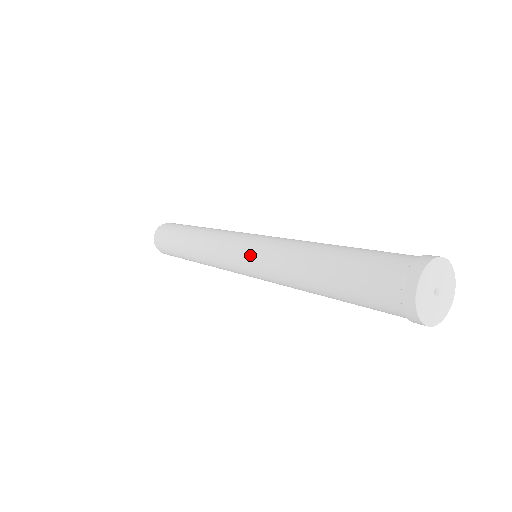
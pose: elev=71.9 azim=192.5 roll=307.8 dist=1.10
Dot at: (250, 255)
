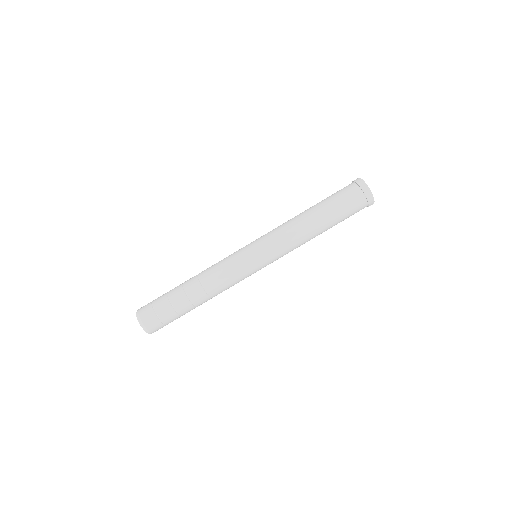
Dot at: (262, 241)
